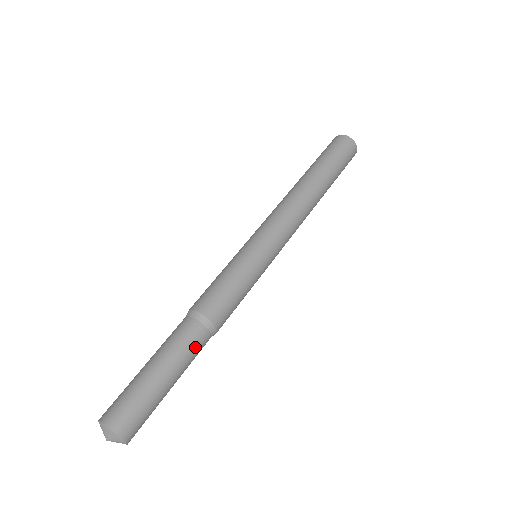
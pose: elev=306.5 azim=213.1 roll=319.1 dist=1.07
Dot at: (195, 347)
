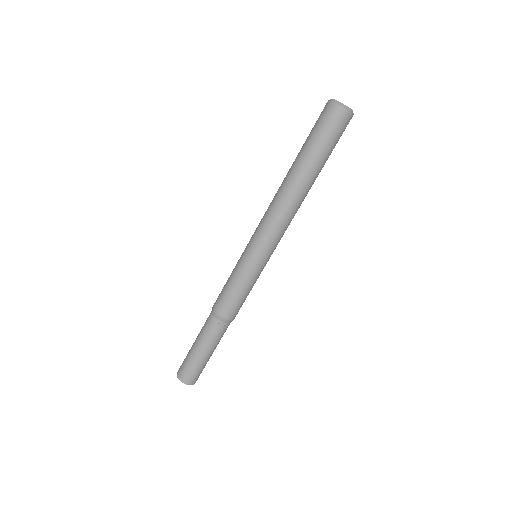
Dot at: (214, 333)
